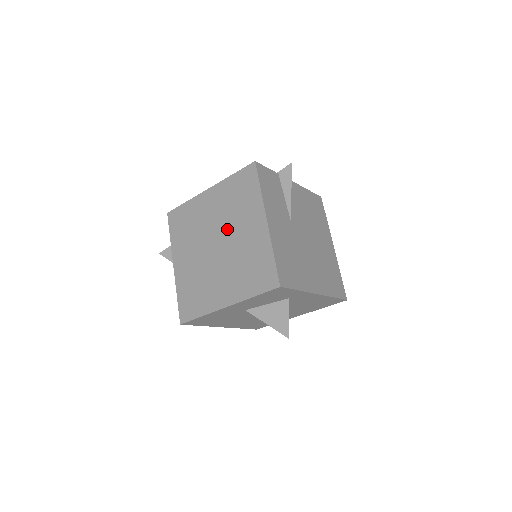
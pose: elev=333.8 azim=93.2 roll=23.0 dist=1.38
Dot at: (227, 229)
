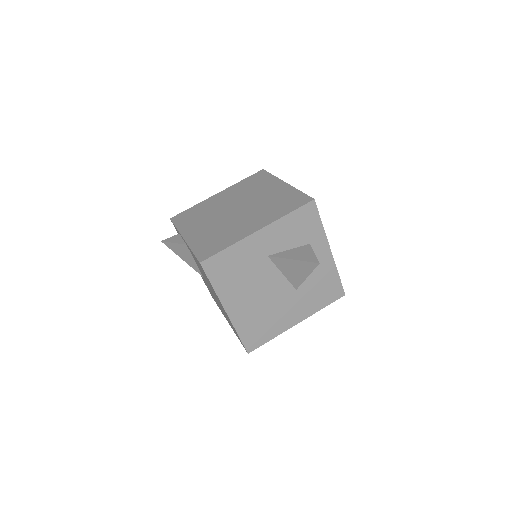
Dot at: (245, 199)
